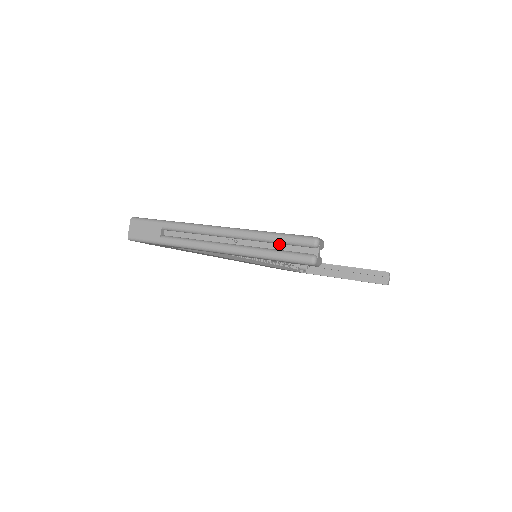
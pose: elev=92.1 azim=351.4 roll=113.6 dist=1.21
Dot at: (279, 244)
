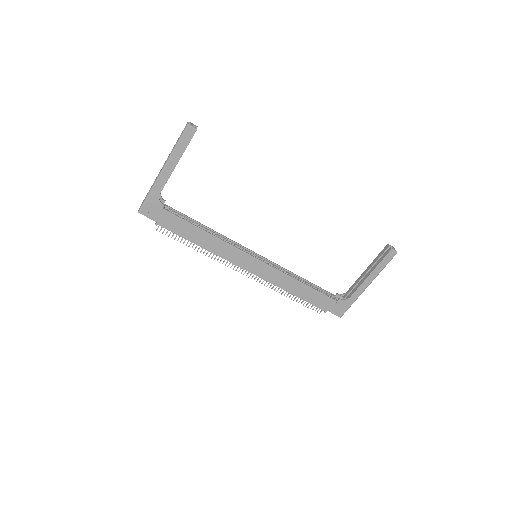
Dot at: occluded
